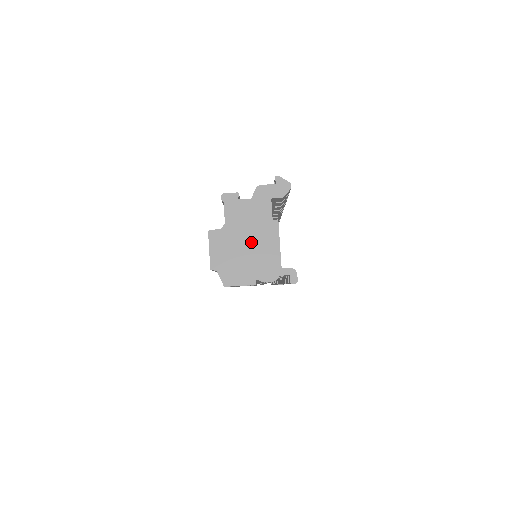
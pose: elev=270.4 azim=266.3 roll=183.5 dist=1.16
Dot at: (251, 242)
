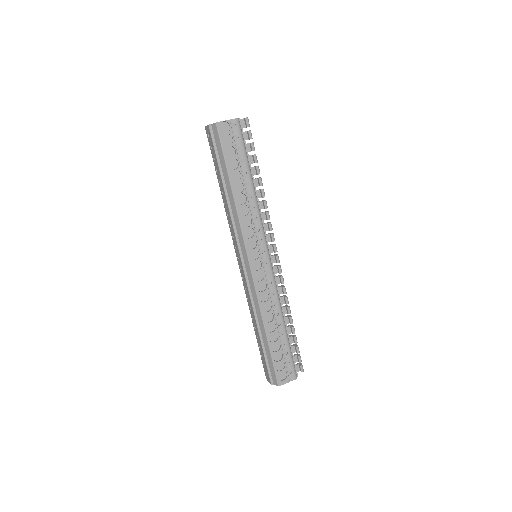
Dot at: occluded
